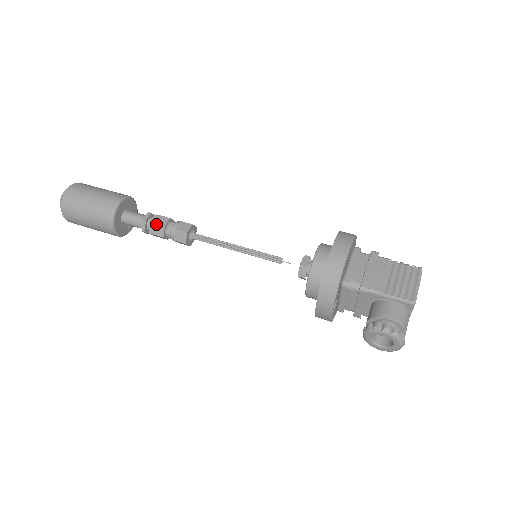
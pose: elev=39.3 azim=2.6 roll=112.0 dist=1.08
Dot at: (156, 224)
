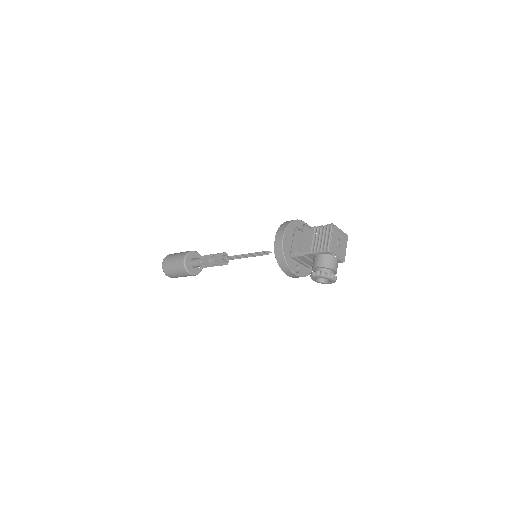
Dot at: (205, 262)
